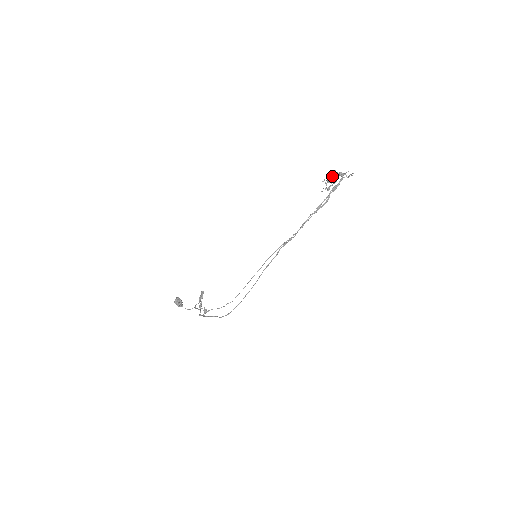
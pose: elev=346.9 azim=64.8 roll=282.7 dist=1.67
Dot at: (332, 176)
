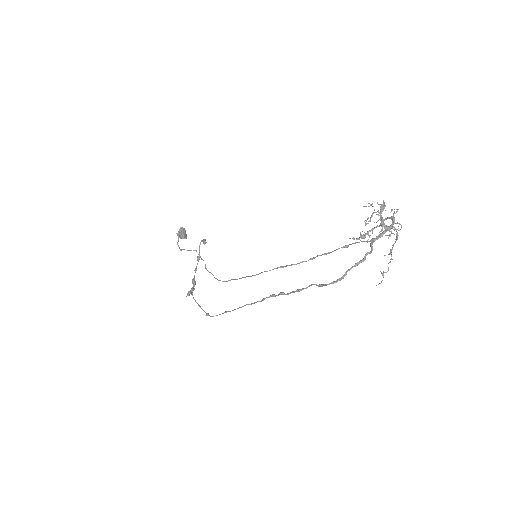
Dot at: (380, 213)
